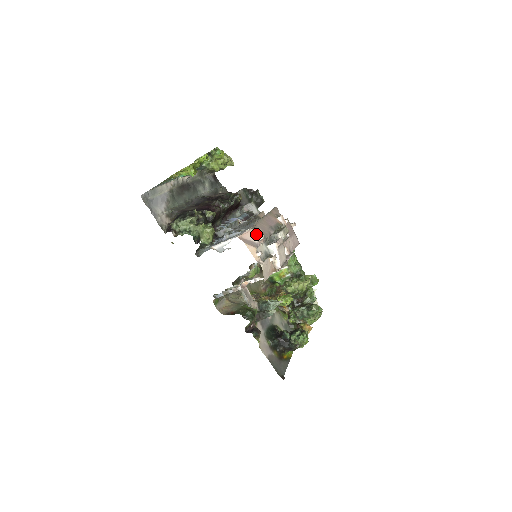
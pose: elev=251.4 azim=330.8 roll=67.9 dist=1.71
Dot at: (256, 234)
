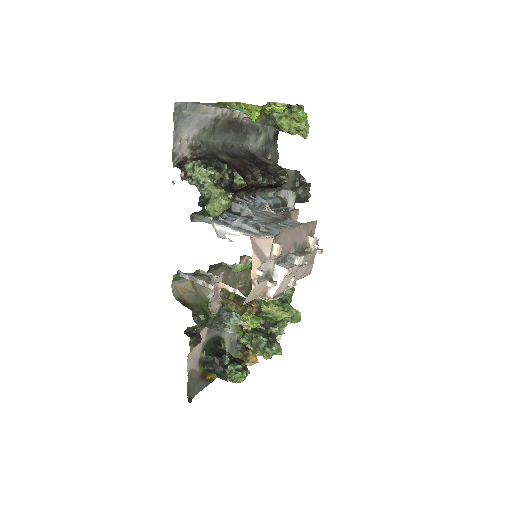
Dot at: (273, 245)
